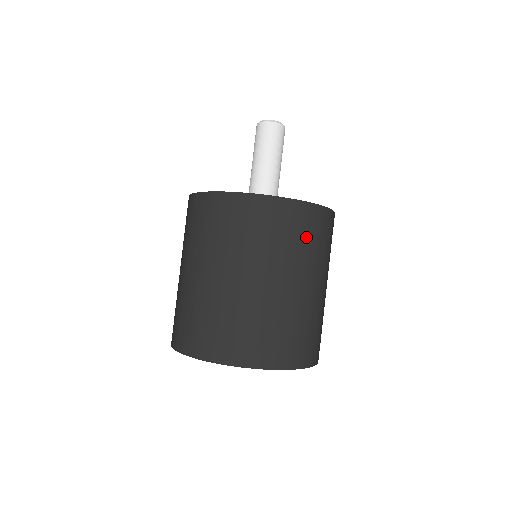
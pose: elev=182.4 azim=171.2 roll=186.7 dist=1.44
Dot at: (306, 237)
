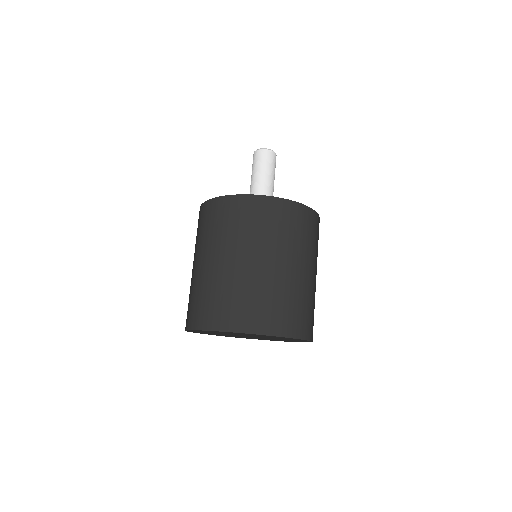
Dot at: (298, 230)
